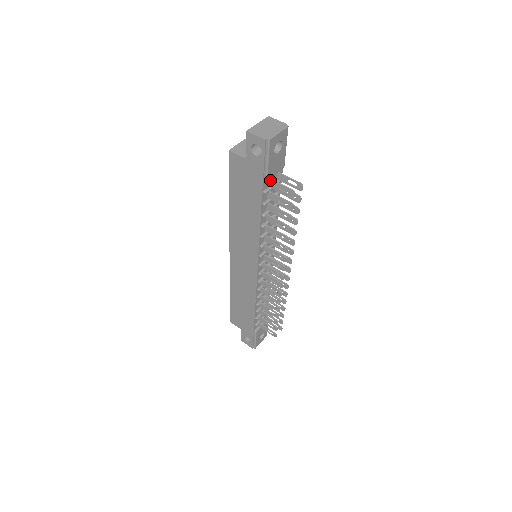
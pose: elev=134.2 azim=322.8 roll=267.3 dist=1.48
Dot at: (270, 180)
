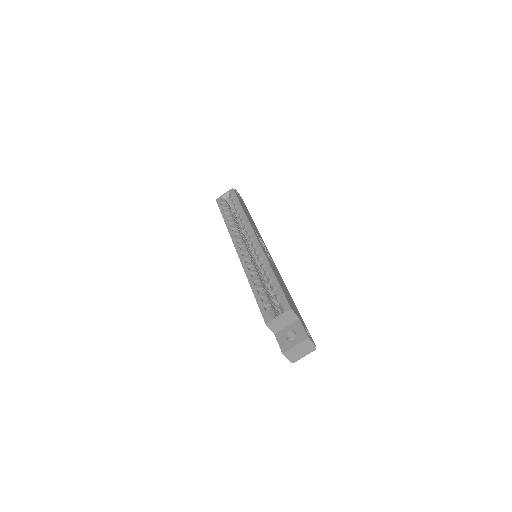
Dot at: occluded
